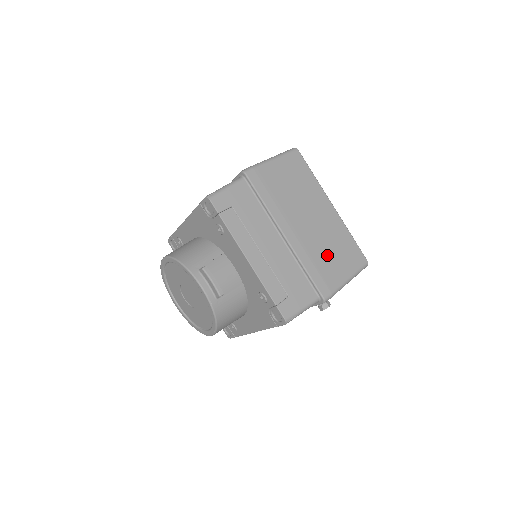
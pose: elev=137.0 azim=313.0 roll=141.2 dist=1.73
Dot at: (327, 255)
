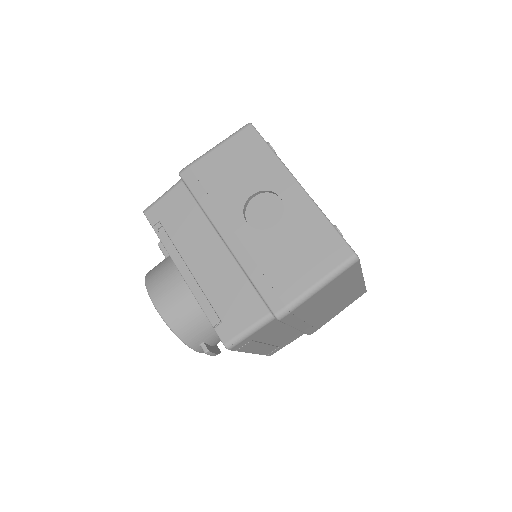
Dot at: (330, 314)
